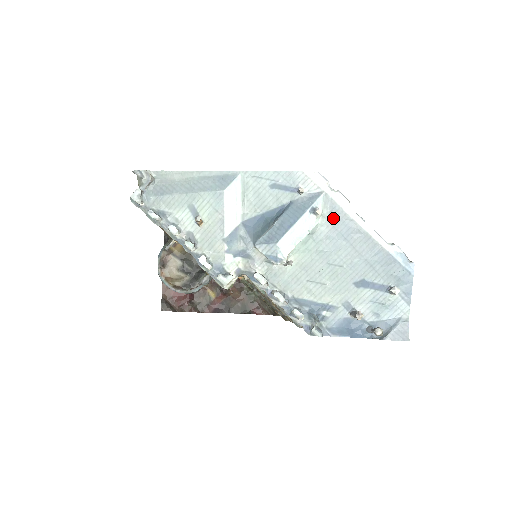
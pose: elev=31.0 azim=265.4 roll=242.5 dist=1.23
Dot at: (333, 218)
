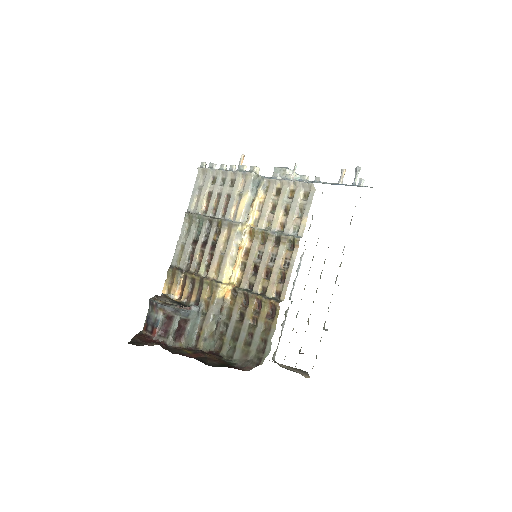
Dot at: occluded
